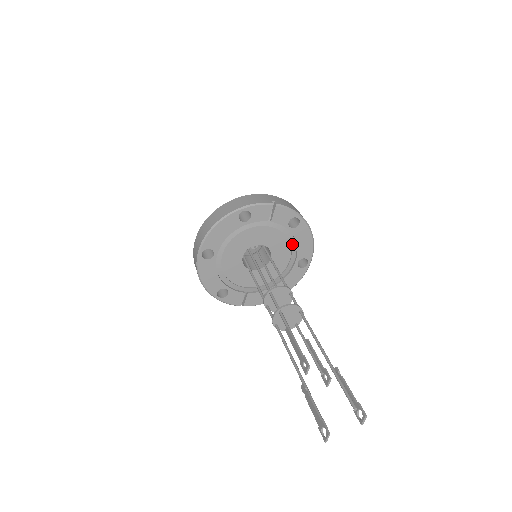
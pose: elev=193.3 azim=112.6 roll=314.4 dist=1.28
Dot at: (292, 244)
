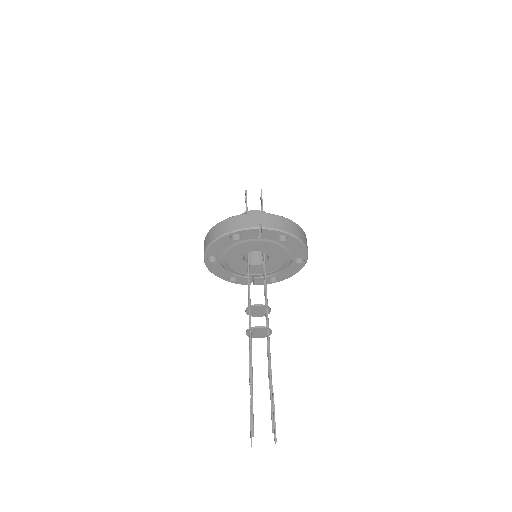
Dot at: (286, 249)
